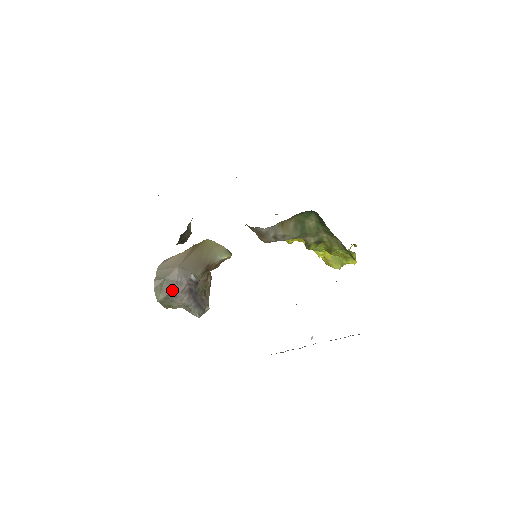
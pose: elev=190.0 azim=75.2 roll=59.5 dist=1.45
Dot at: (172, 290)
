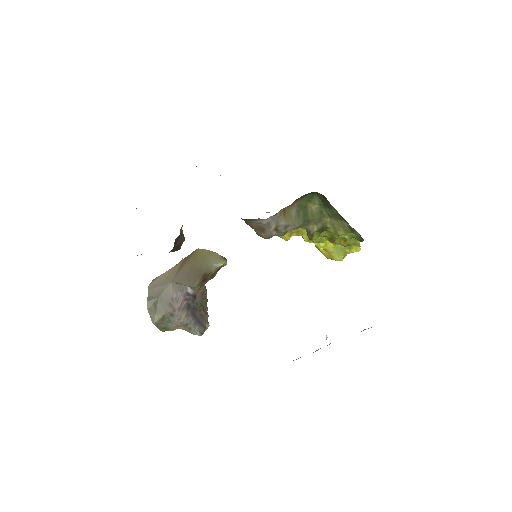
Dot at: (168, 309)
